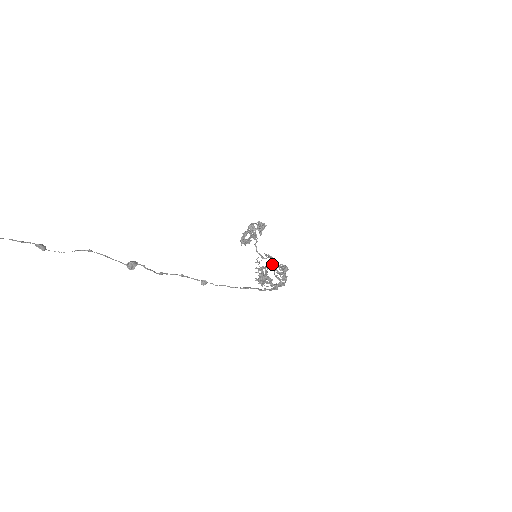
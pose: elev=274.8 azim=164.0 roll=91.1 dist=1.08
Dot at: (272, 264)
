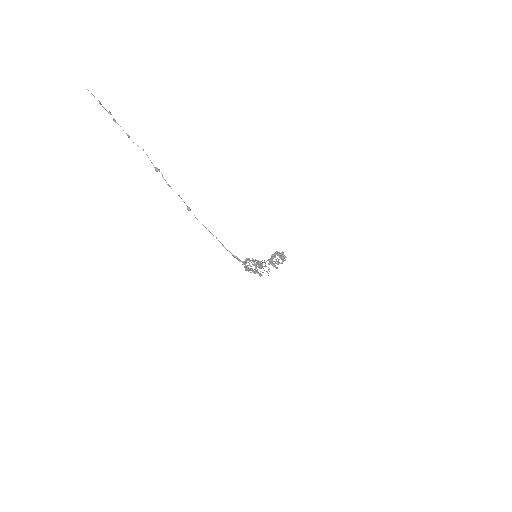
Dot at: occluded
